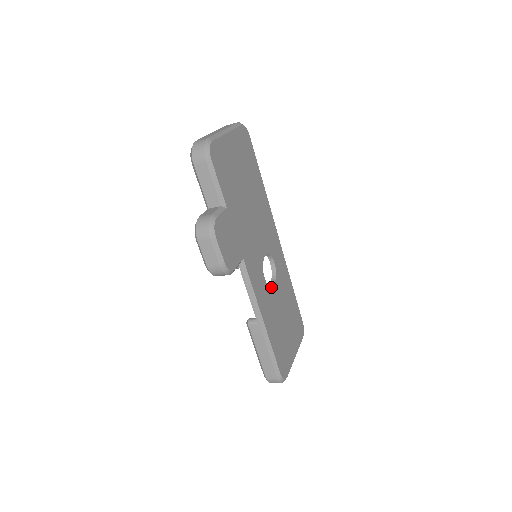
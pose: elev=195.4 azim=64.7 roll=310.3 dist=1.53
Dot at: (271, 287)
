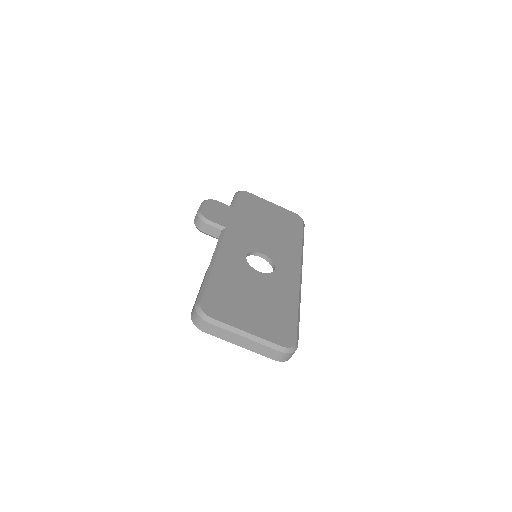
Dot at: (252, 268)
